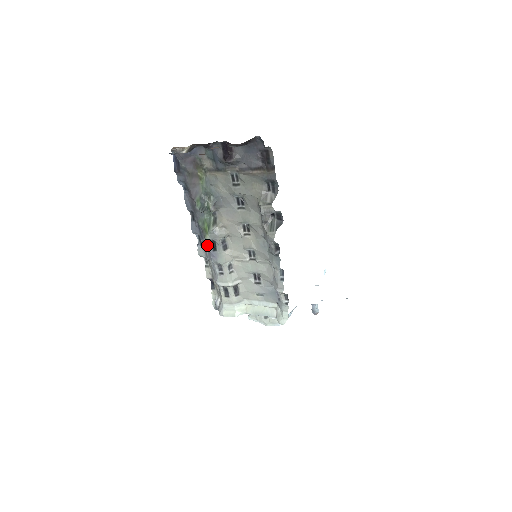
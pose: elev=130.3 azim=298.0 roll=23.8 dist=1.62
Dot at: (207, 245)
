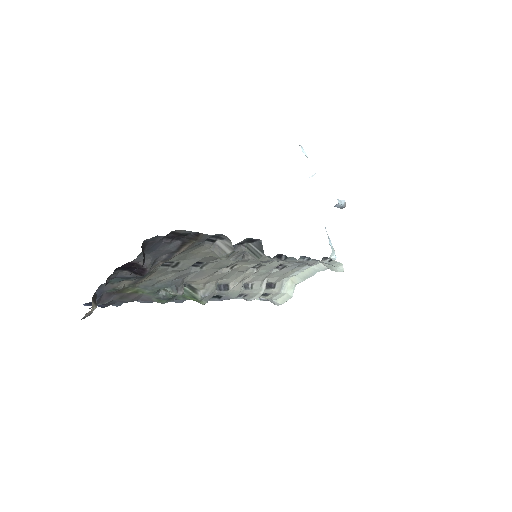
Dot at: occluded
